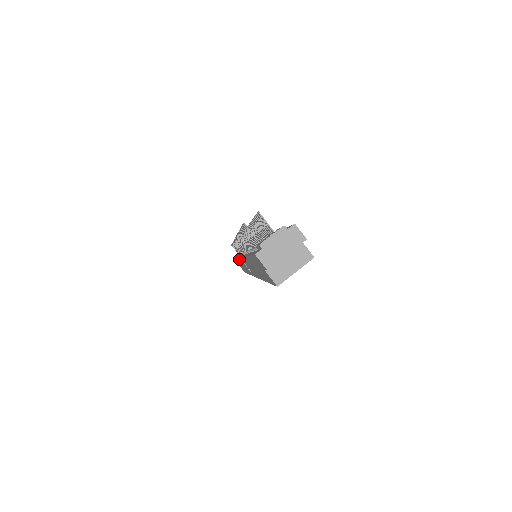
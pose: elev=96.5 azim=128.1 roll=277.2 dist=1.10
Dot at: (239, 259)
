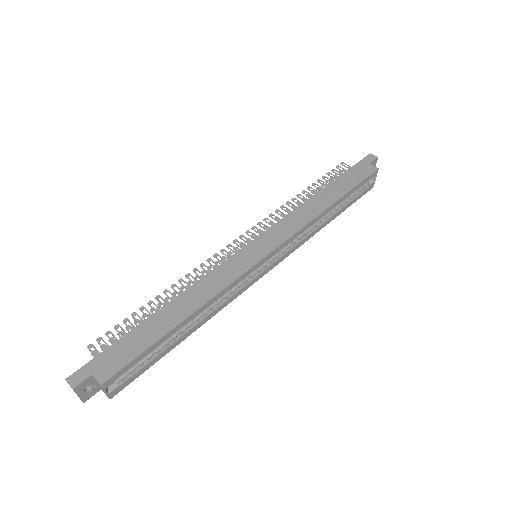
Dot at: occluded
